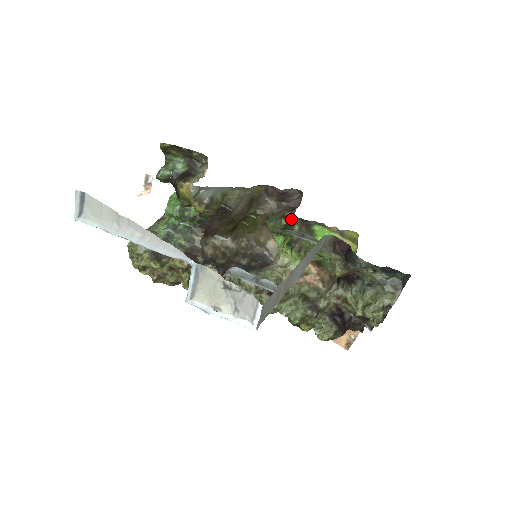
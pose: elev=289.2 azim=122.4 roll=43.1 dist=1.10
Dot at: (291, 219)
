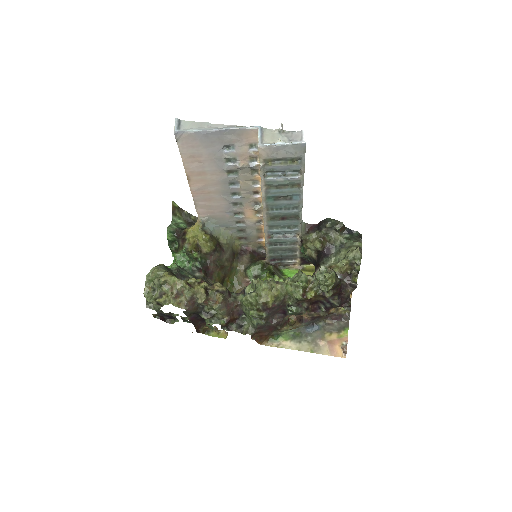
Dot at: (265, 262)
